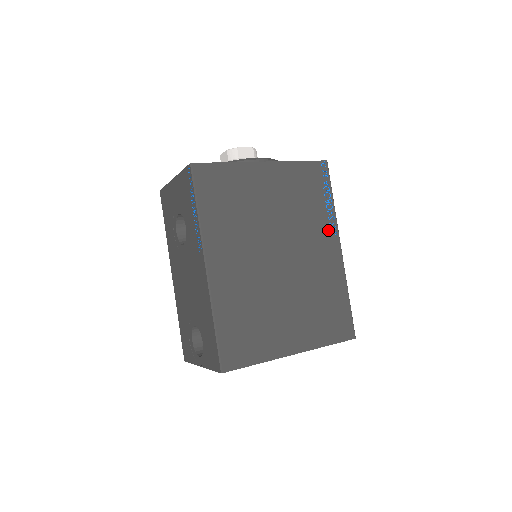
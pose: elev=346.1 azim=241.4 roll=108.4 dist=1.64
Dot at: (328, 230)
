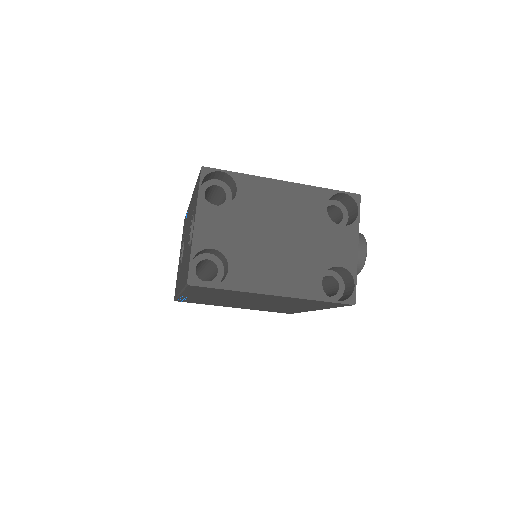
Dot at: occluded
